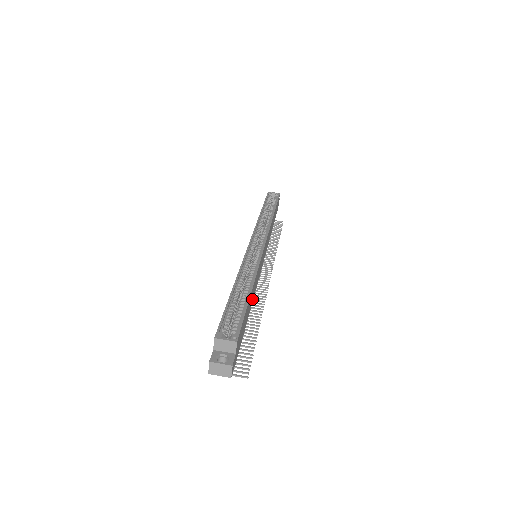
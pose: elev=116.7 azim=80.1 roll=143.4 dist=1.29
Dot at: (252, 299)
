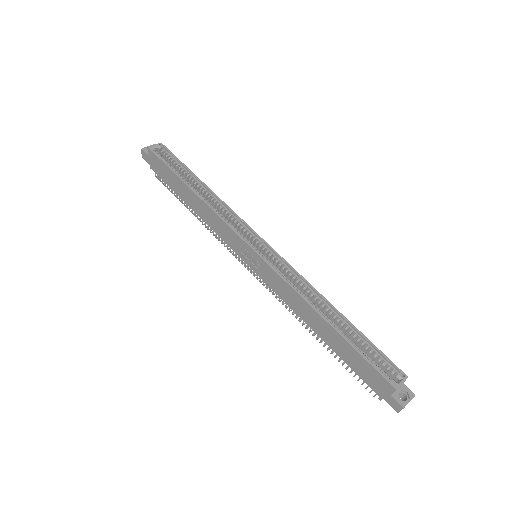
Dot at: occluded
